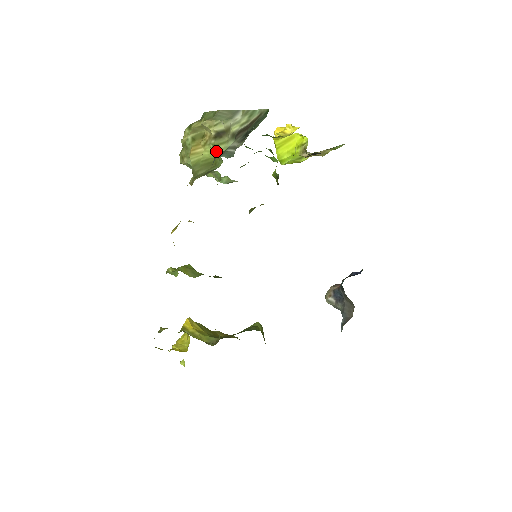
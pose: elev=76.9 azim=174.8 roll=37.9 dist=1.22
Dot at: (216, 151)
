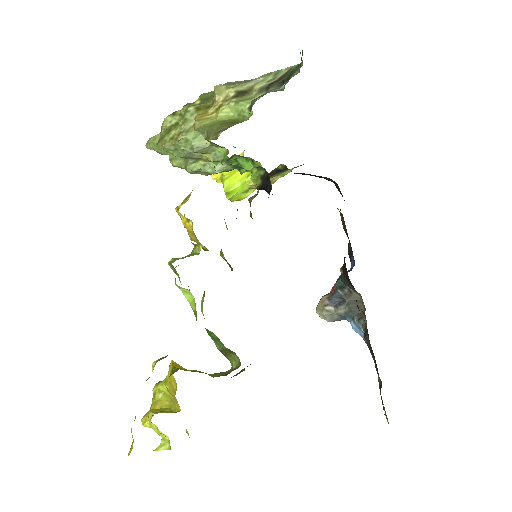
Dot at: (240, 107)
